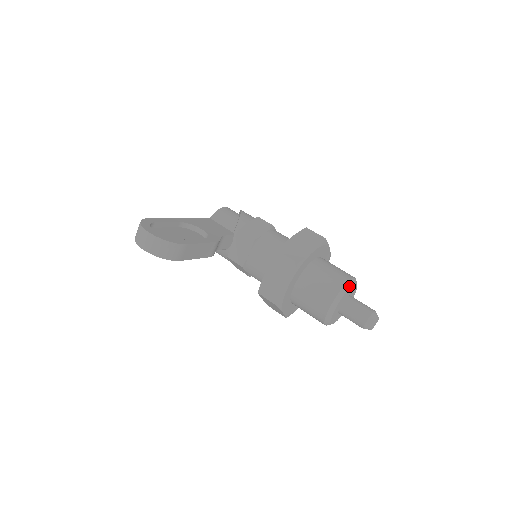
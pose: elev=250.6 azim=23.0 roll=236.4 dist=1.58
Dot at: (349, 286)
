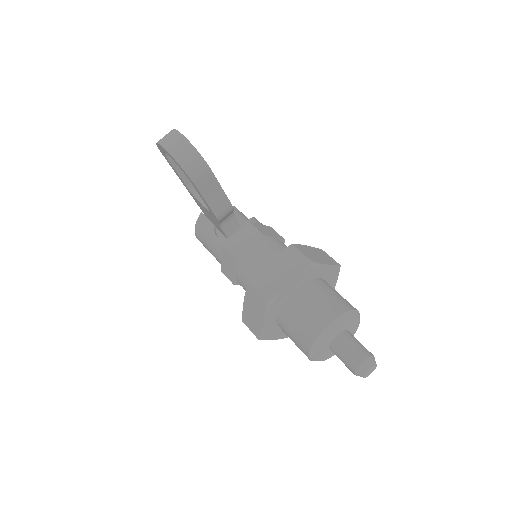
Dot at: (355, 315)
